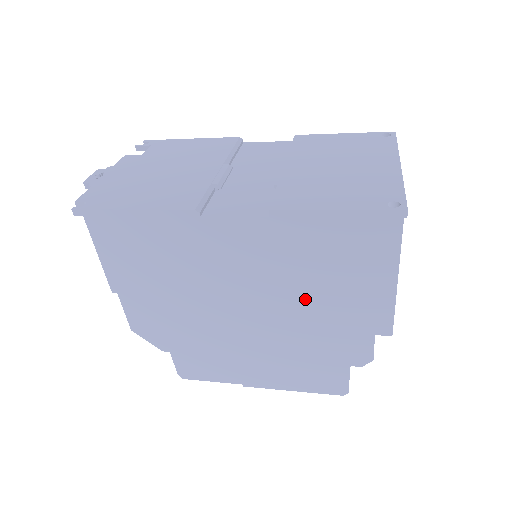
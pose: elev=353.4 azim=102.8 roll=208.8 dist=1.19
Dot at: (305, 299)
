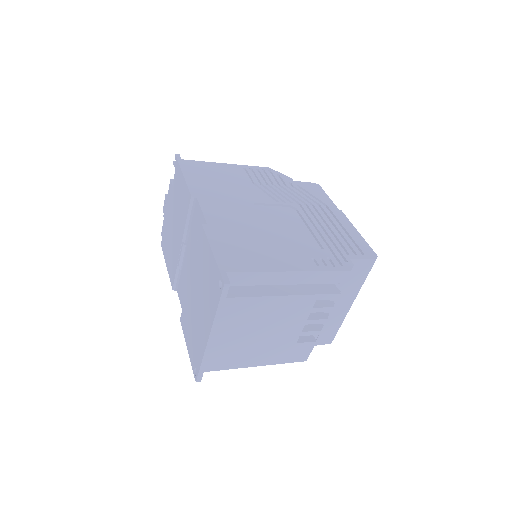
Dot at: occluded
